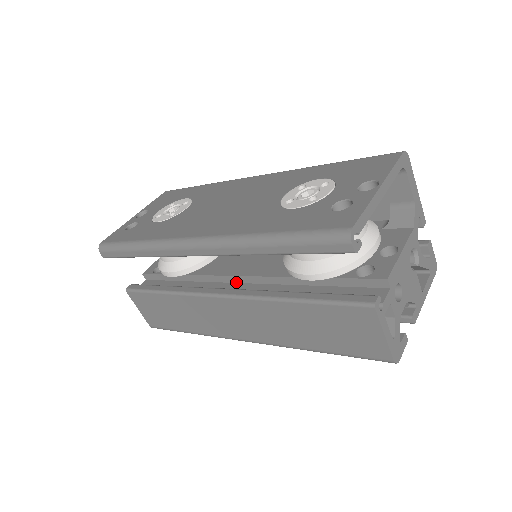
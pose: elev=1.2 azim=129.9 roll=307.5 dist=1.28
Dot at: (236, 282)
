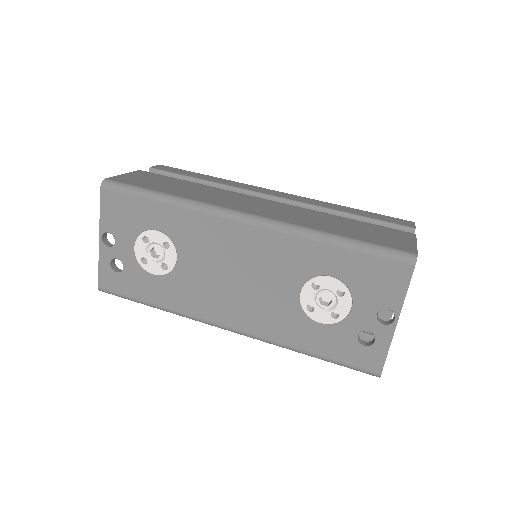
Dot at: occluded
